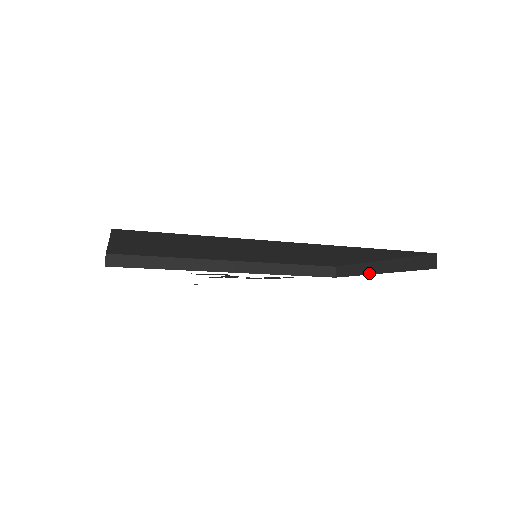
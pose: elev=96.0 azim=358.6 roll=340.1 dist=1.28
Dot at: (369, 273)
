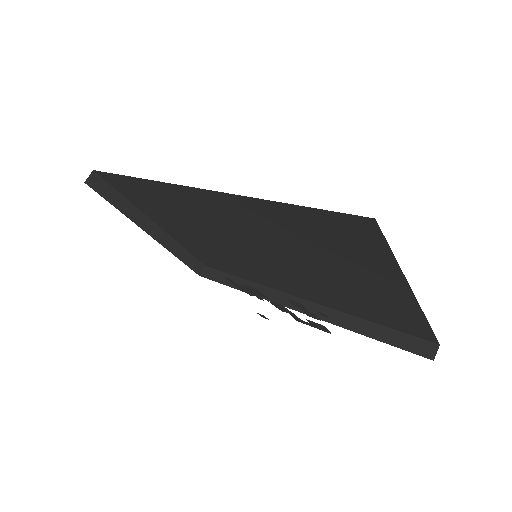
Dot at: occluded
